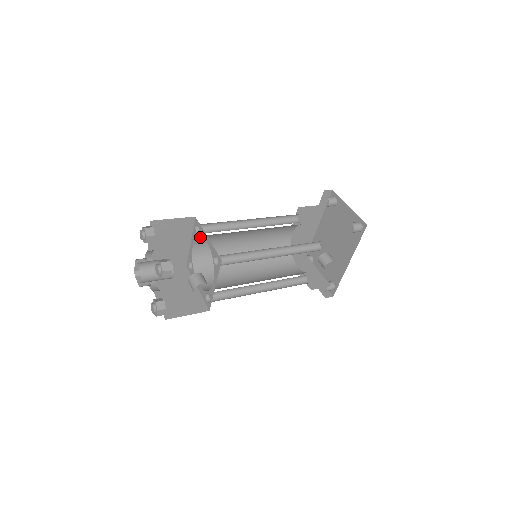
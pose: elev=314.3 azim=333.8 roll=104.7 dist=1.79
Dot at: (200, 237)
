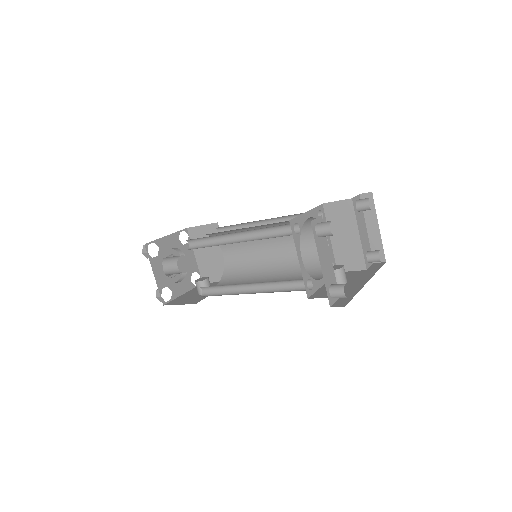
Dot at: occluded
